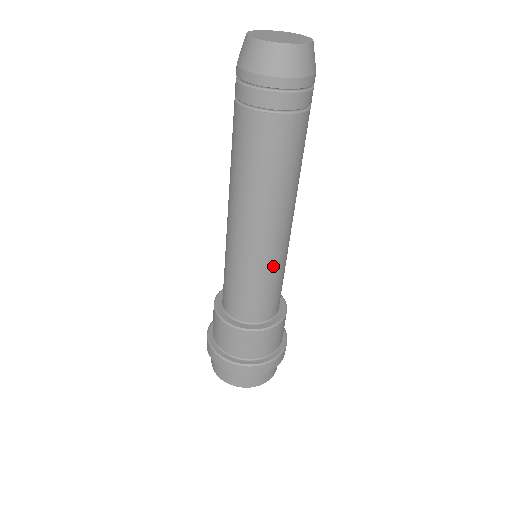
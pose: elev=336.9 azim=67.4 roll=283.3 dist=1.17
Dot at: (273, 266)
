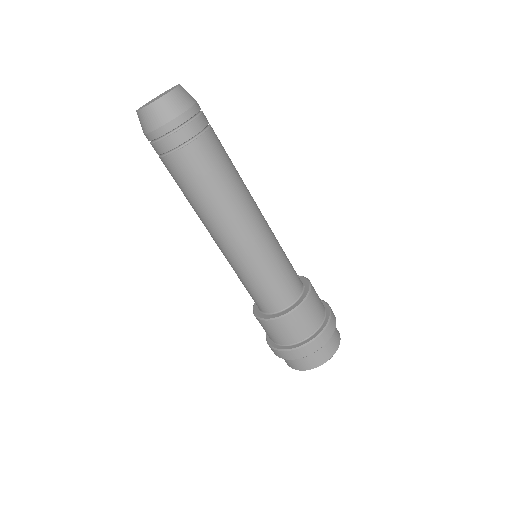
Dot at: (270, 251)
